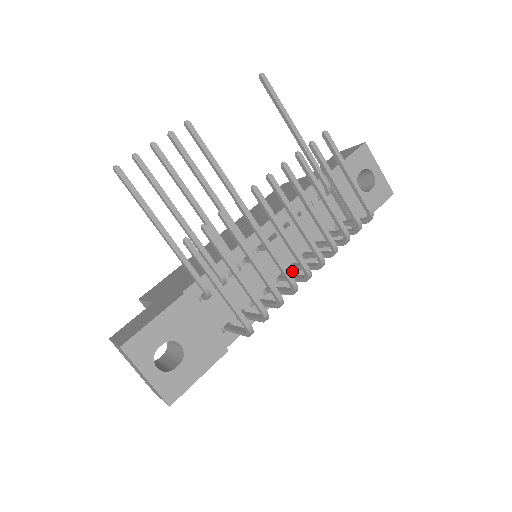
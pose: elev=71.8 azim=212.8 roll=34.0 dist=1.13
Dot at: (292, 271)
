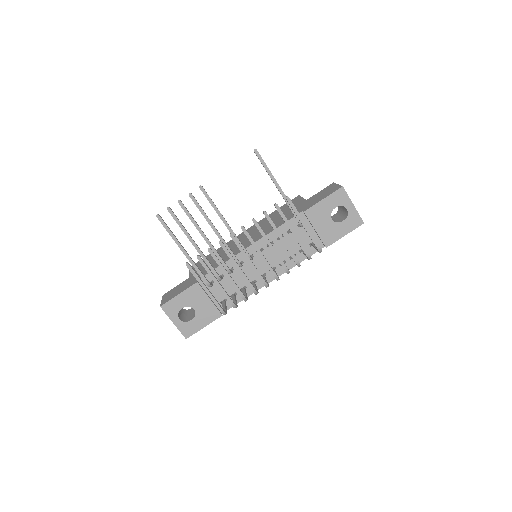
Dot at: occluded
